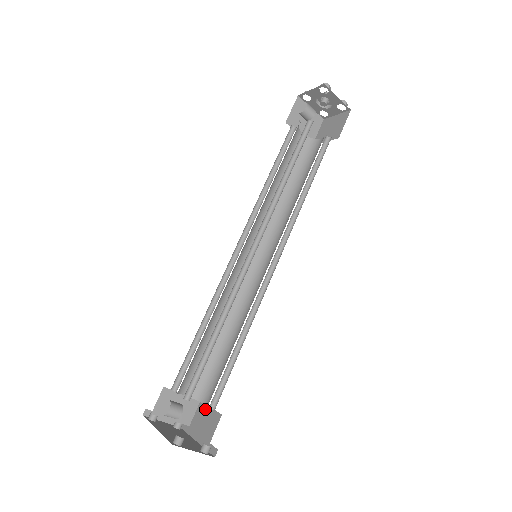
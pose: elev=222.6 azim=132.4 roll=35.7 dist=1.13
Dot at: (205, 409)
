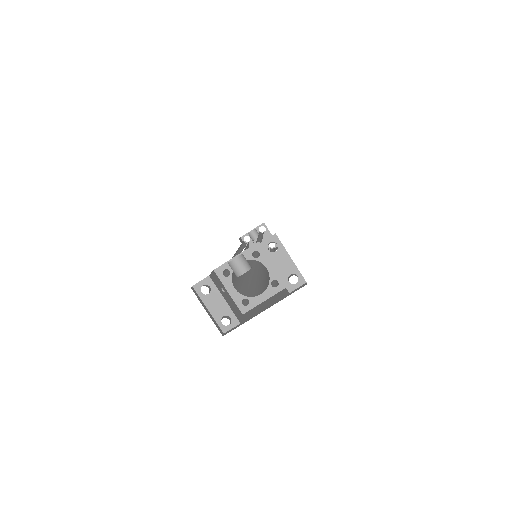
Dot at: (257, 306)
